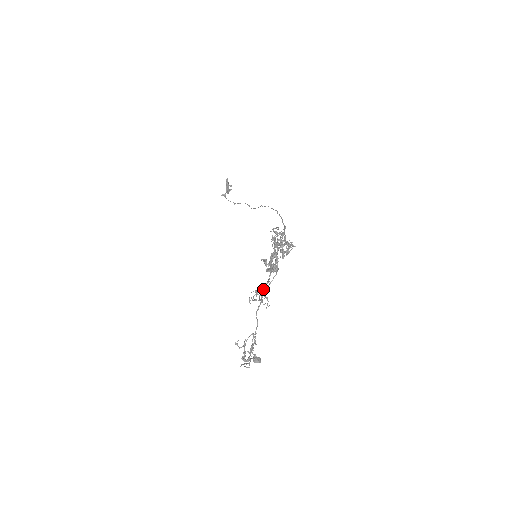
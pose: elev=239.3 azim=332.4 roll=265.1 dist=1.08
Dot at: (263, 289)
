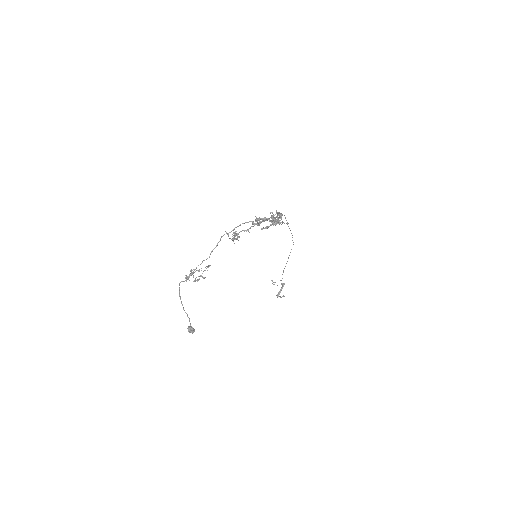
Dot at: (241, 231)
